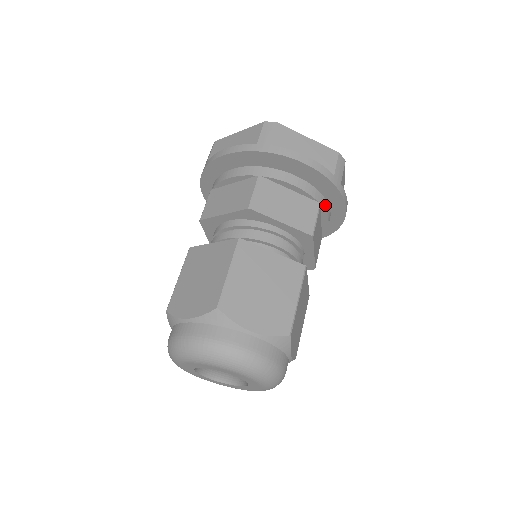
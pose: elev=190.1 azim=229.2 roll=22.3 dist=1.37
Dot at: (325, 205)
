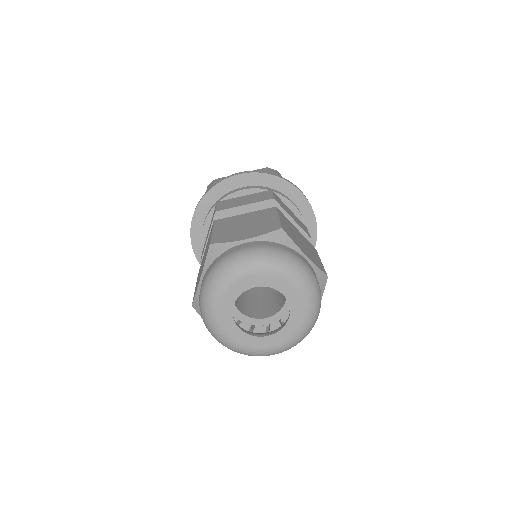
Dot at: (279, 193)
